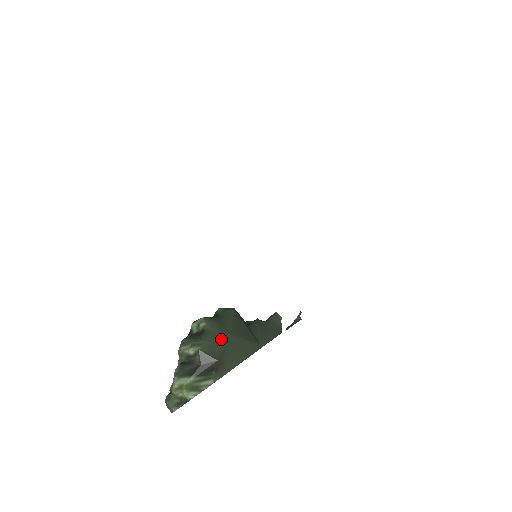
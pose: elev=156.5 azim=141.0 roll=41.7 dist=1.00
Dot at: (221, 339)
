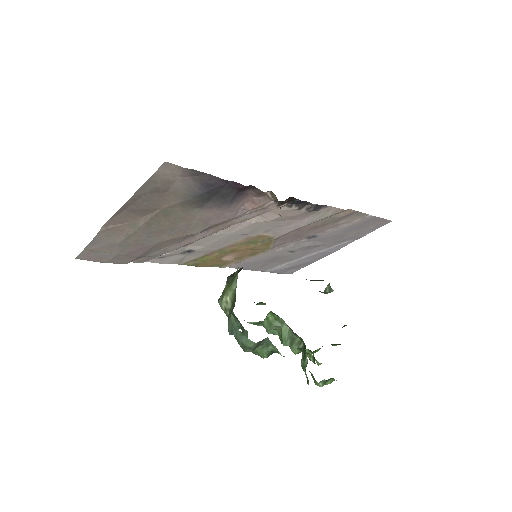
Dot at: occluded
